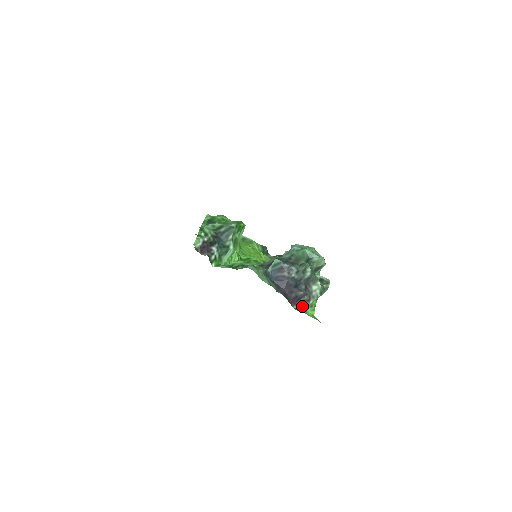
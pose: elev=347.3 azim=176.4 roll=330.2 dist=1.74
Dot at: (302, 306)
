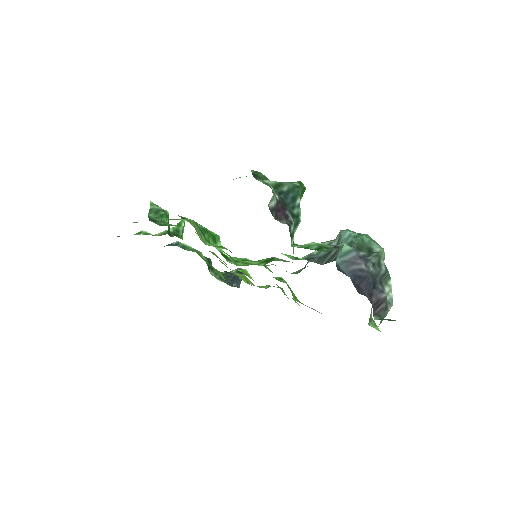
Dot at: (380, 316)
